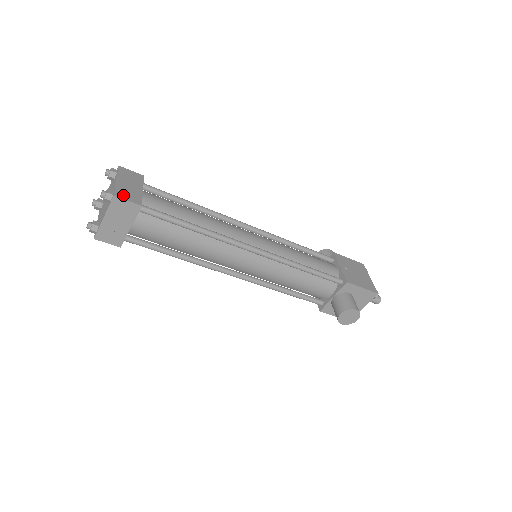
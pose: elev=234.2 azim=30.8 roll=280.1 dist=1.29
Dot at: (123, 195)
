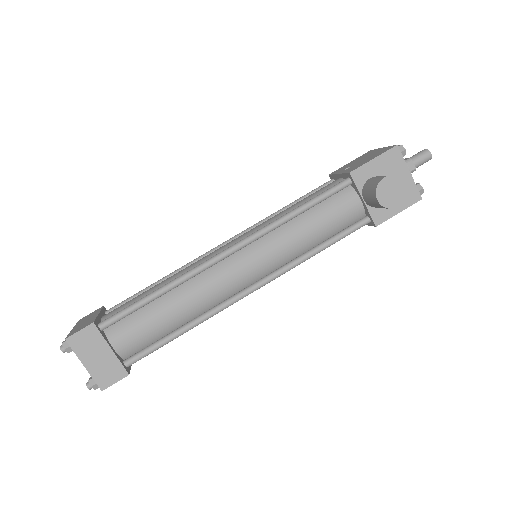
Dot at: (75, 332)
